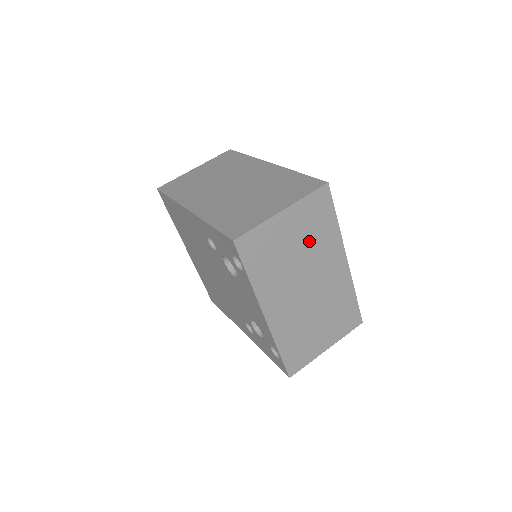
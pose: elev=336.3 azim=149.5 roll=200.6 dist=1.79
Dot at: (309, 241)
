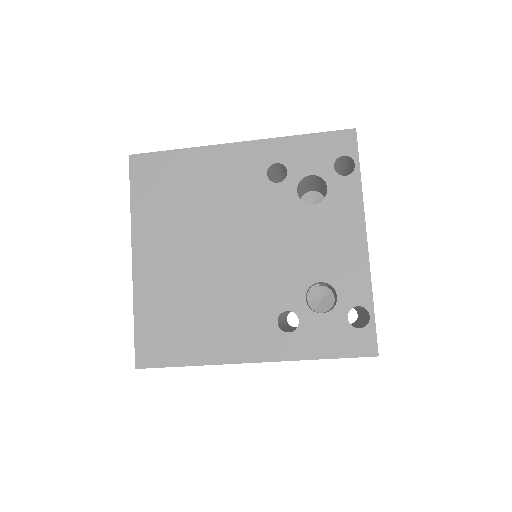
Dot at: occluded
